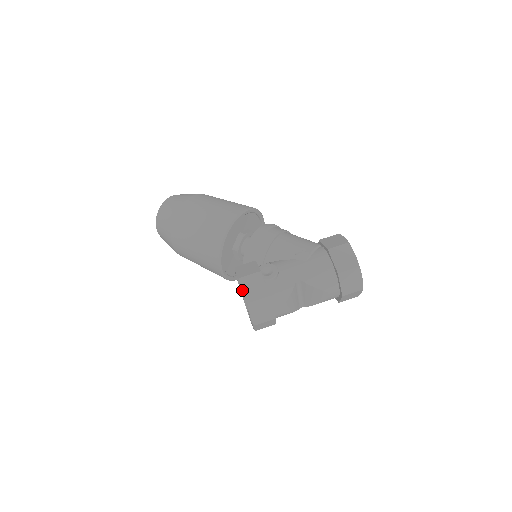
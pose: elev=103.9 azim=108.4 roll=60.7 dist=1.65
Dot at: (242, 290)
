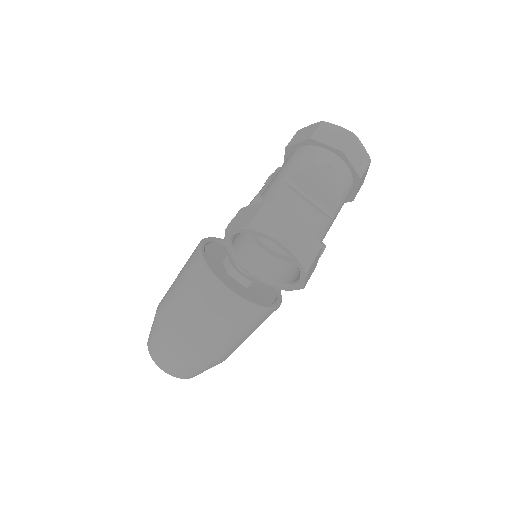
Dot at: (235, 229)
